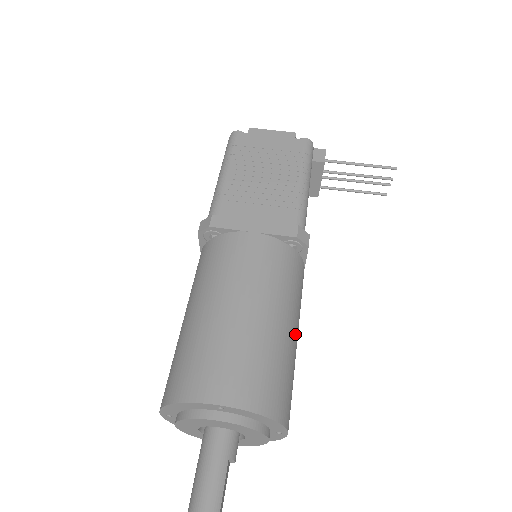
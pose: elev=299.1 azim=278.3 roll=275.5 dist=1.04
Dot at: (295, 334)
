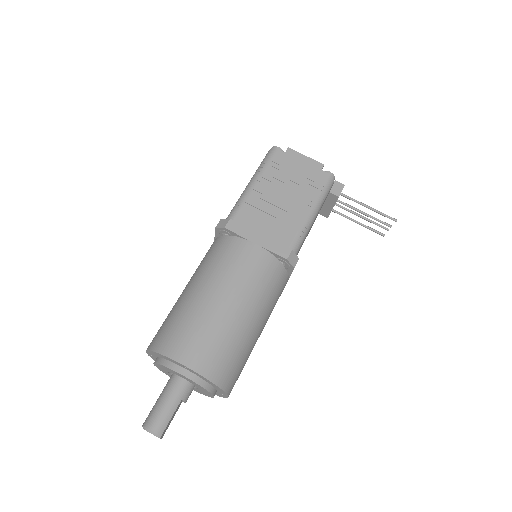
Dot at: (259, 330)
